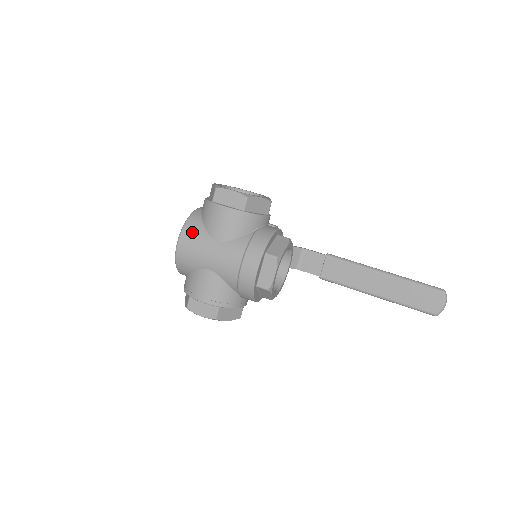
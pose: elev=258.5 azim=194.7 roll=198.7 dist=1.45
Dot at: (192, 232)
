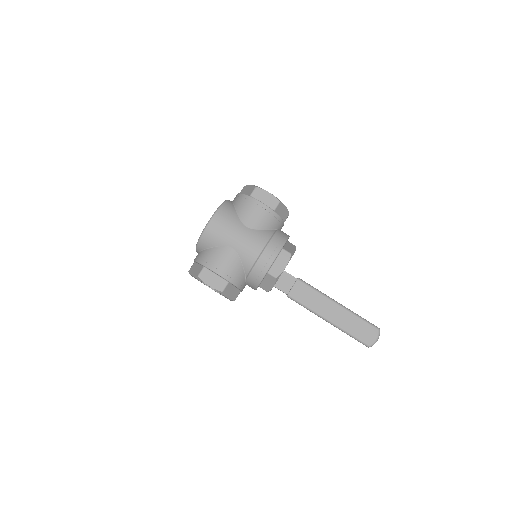
Dot at: (226, 214)
